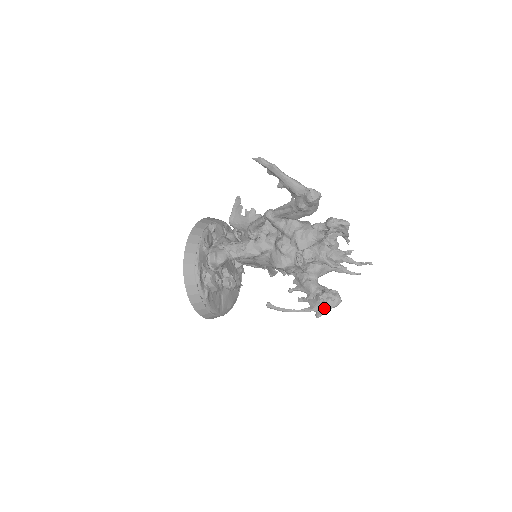
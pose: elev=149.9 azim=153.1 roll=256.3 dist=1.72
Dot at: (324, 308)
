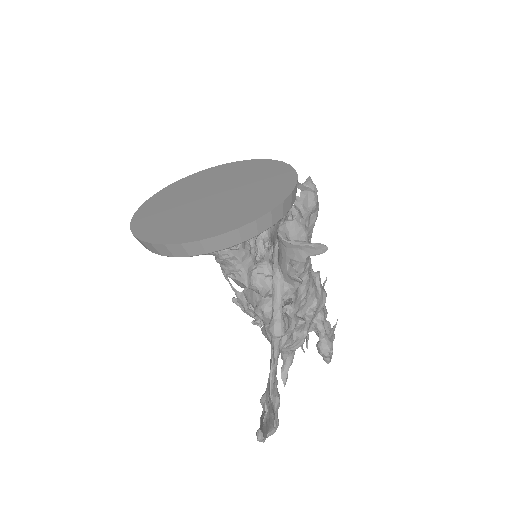
Dot at: (243, 307)
